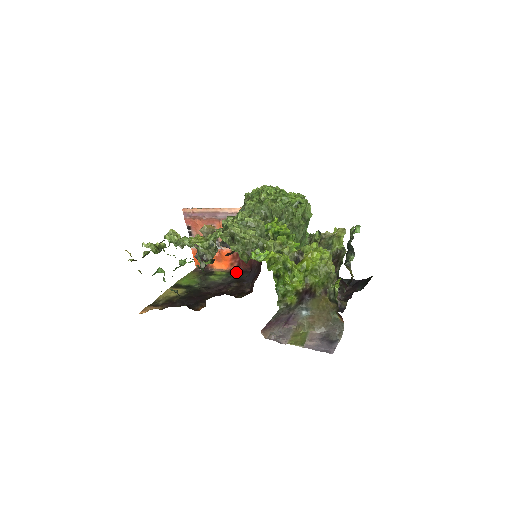
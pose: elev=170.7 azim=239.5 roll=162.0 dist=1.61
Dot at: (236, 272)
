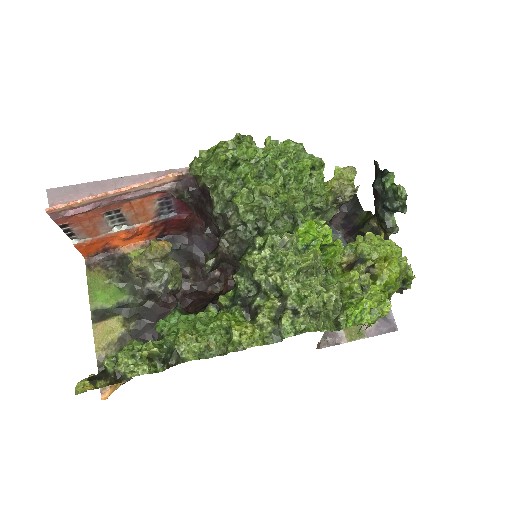
Dot at: occluded
